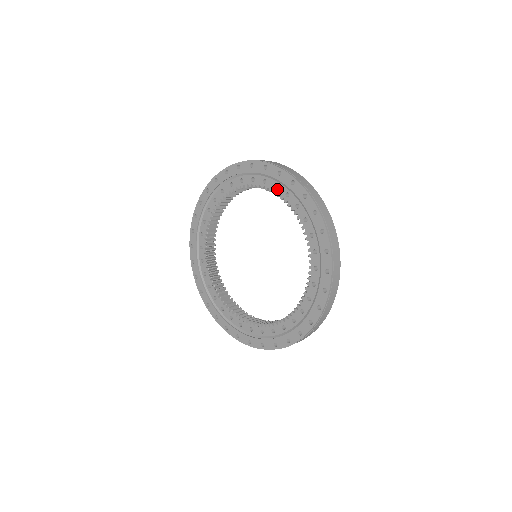
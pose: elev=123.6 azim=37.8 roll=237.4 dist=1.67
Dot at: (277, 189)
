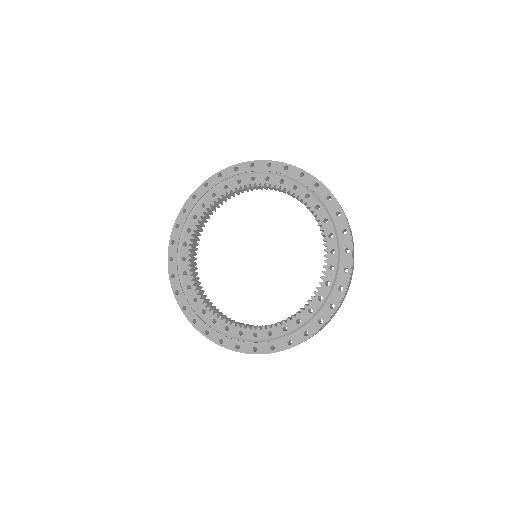
Dot at: (255, 180)
